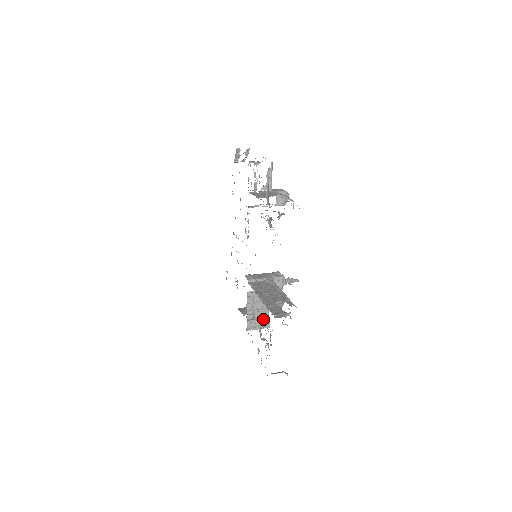
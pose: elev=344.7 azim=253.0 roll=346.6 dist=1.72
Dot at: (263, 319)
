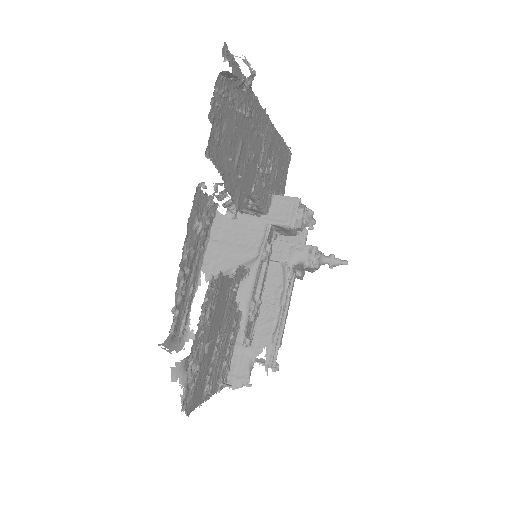
Dot at: occluded
